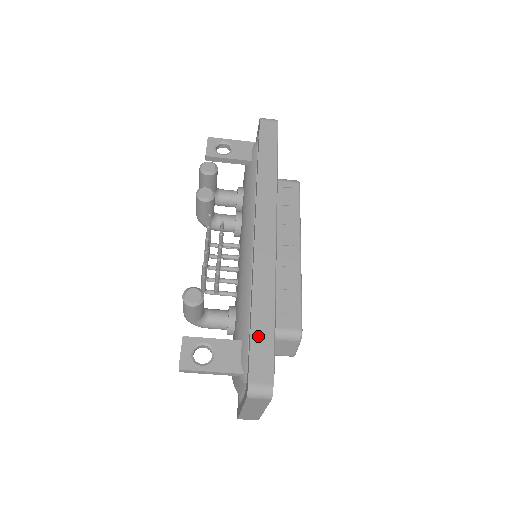
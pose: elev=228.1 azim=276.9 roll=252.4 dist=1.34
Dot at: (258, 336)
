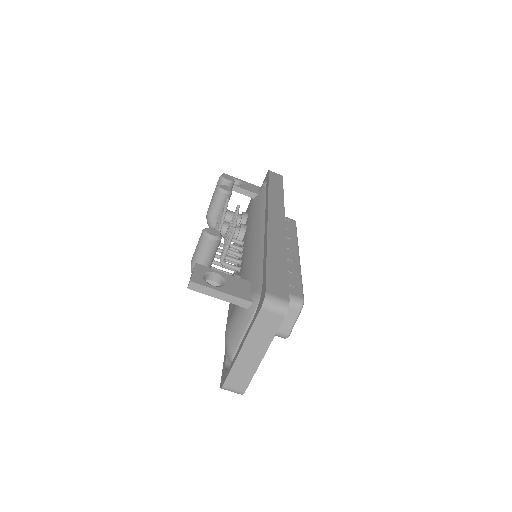
Dot at: (273, 269)
